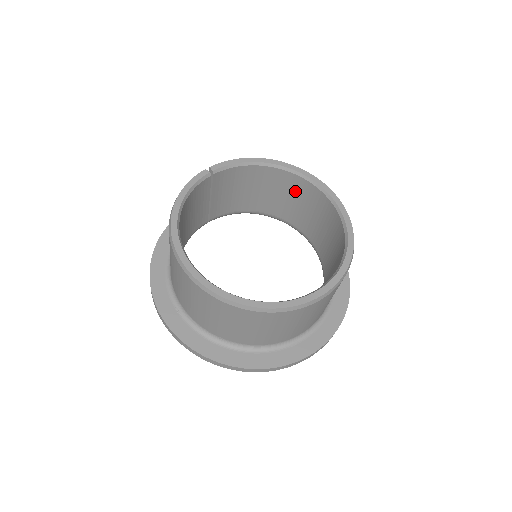
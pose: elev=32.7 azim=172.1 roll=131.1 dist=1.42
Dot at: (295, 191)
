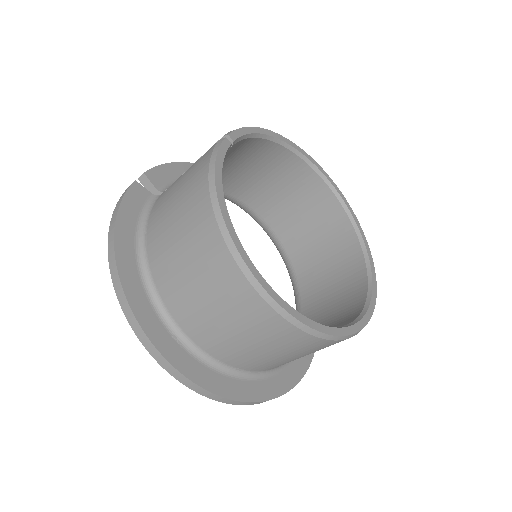
Dot at: (284, 174)
